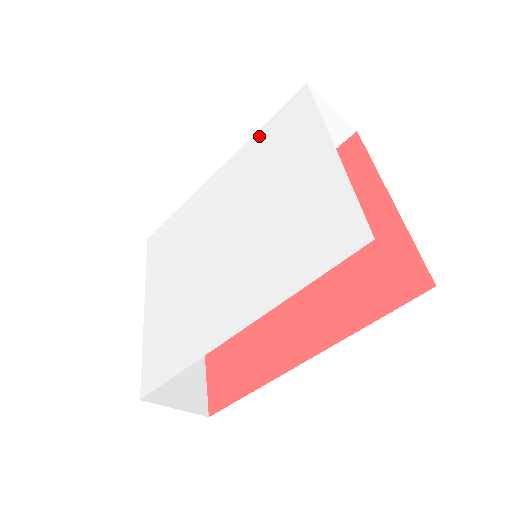
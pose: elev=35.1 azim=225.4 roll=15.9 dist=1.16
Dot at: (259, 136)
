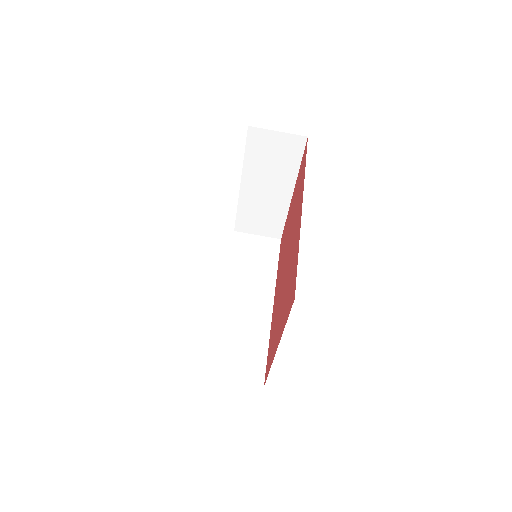
Dot at: occluded
